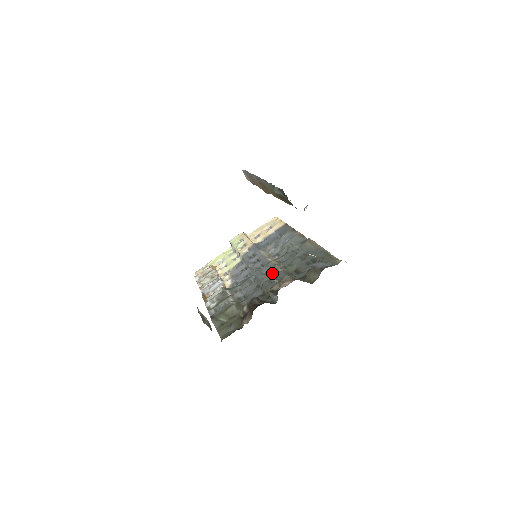
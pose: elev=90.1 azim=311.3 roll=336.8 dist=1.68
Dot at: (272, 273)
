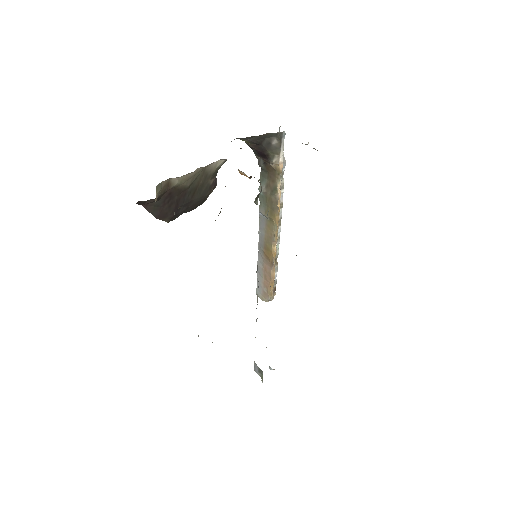
Dot at: occluded
